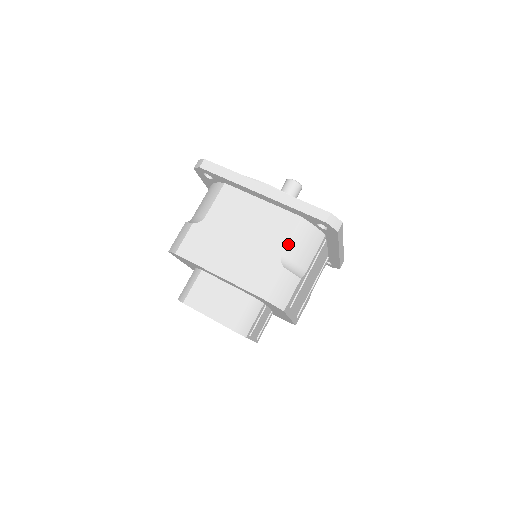
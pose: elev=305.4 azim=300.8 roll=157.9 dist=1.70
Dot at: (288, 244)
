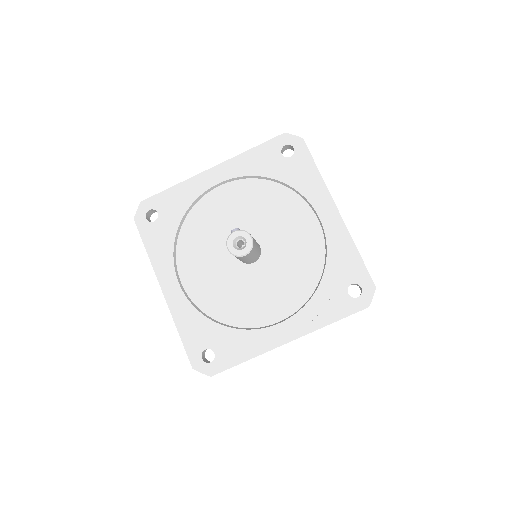
Dot at: occluded
